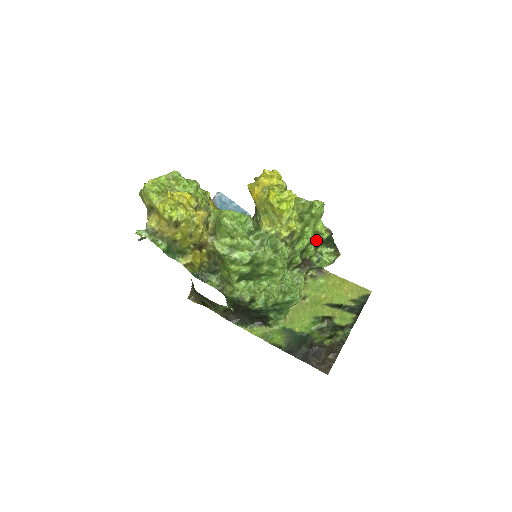
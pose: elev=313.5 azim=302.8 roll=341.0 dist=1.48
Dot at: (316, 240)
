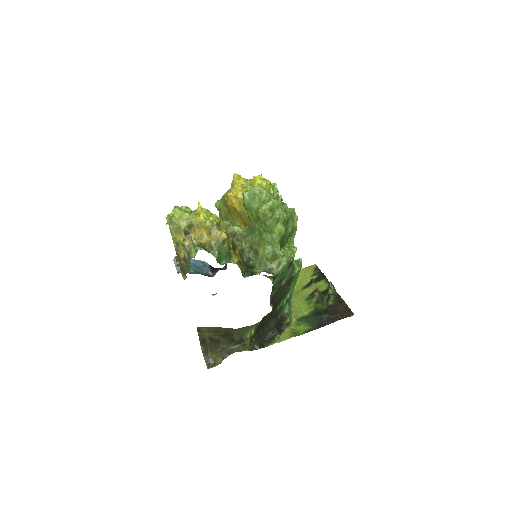
Dot at: occluded
